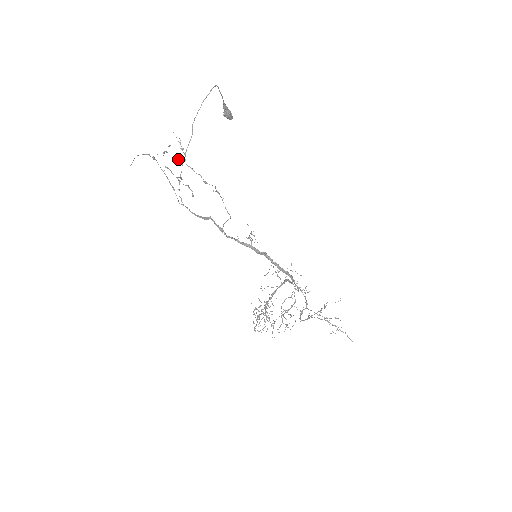
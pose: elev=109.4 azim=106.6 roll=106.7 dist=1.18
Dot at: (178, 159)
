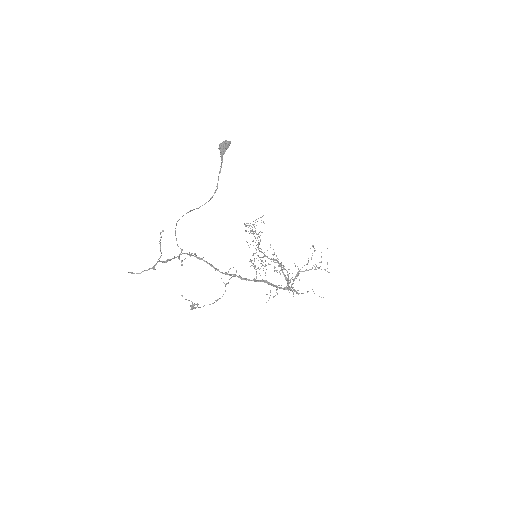
Dot at: (190, 306)
